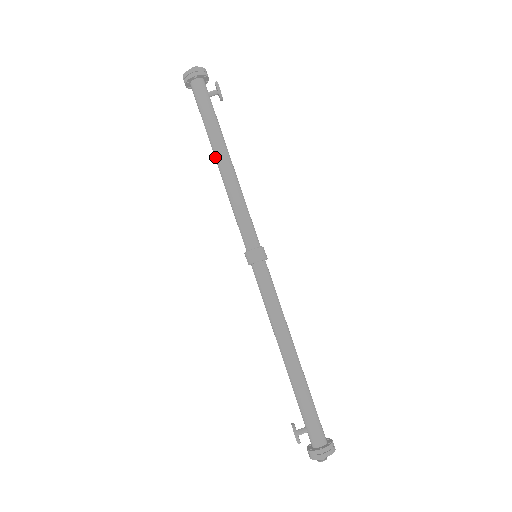
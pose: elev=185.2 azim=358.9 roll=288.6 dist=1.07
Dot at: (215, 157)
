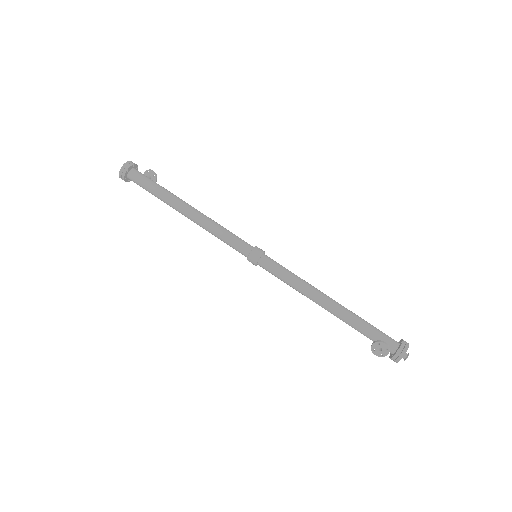
Dot at: (181, 208)
